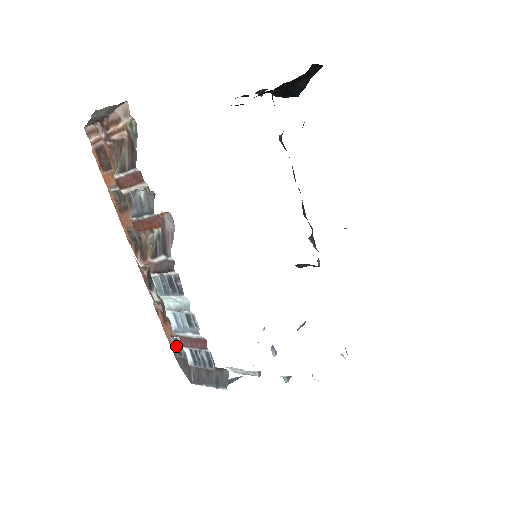
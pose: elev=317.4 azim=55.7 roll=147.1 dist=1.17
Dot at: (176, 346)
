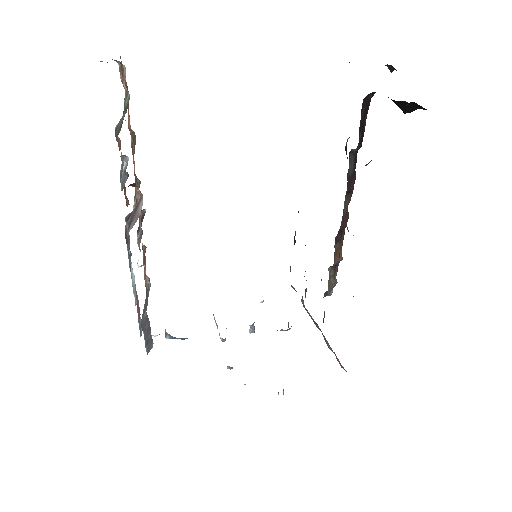
Dot at: (148, 284)
